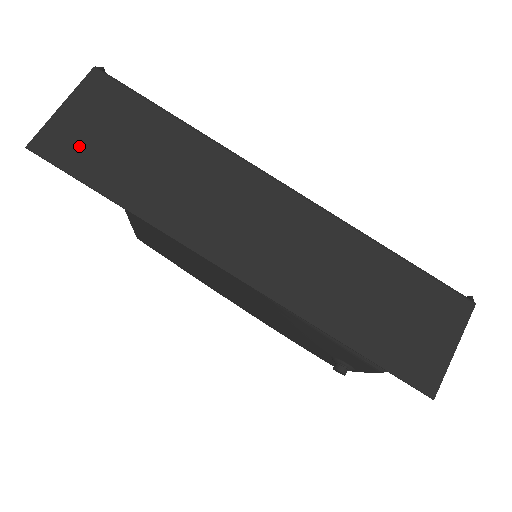
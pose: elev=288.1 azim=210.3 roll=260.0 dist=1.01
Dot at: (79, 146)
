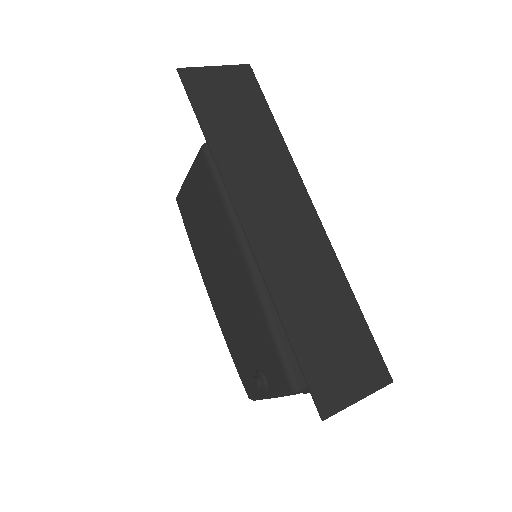
Dot at: (208, 92)
